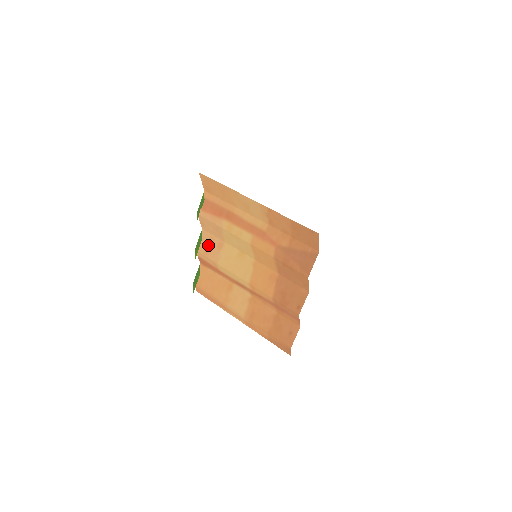
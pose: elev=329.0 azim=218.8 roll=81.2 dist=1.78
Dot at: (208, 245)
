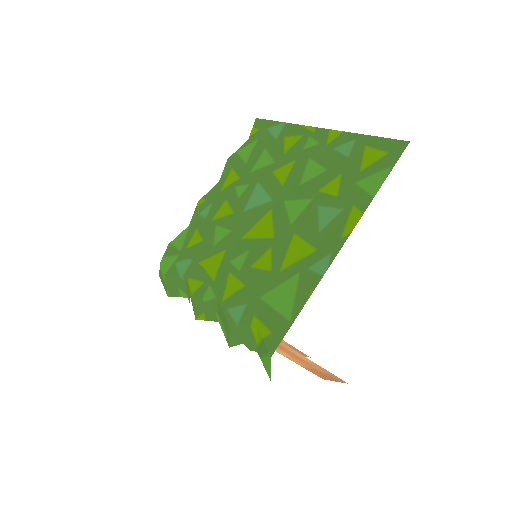
Dot at: occluded
